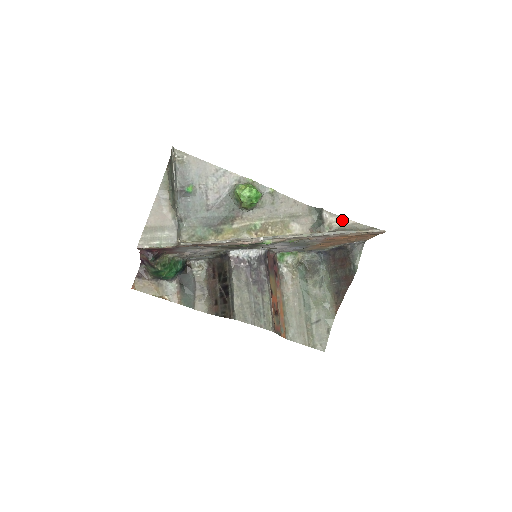
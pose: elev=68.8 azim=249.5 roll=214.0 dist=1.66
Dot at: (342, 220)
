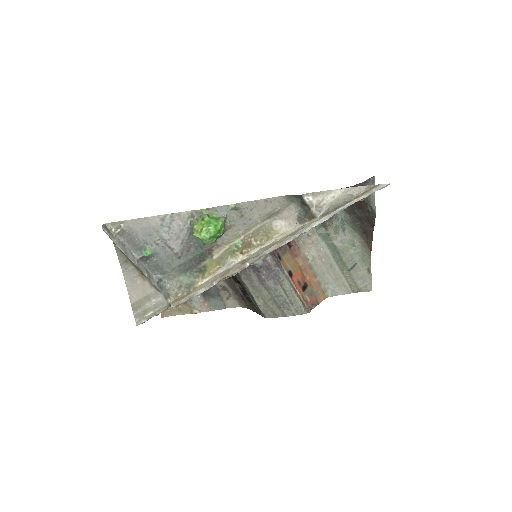
Dot at: (330, 194)
